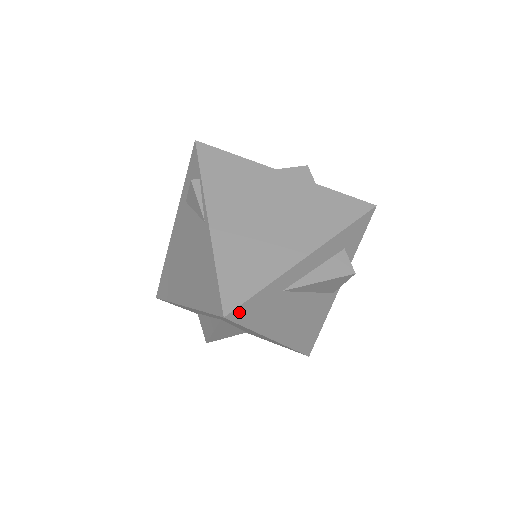
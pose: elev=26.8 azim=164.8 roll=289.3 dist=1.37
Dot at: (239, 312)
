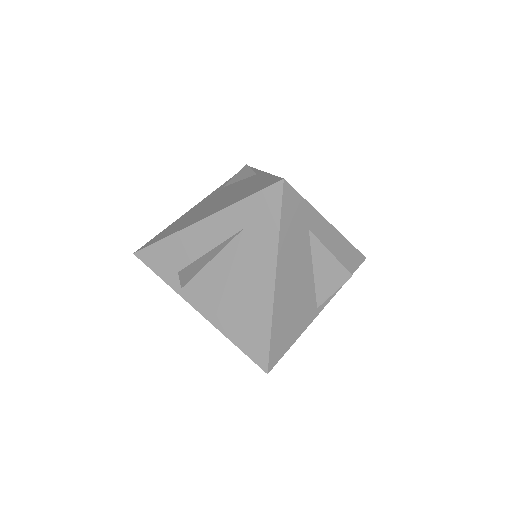
Dot at: (289, 194)
